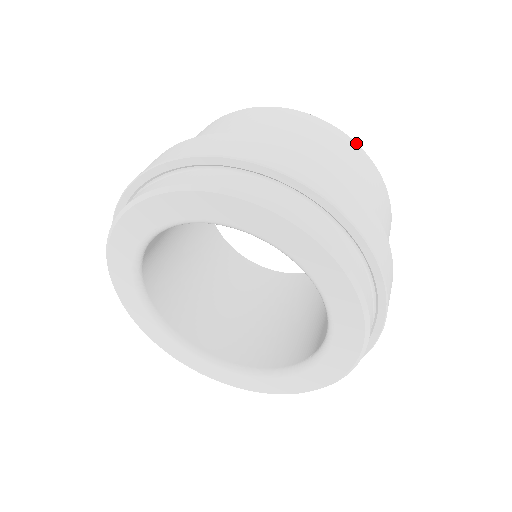
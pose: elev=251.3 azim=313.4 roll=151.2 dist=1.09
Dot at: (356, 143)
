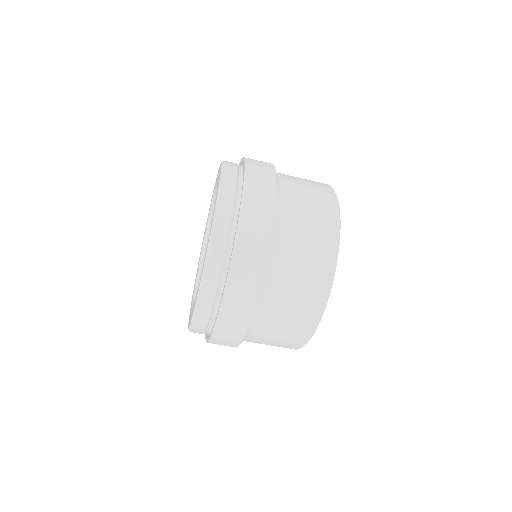
Dot at: (335, 259)
